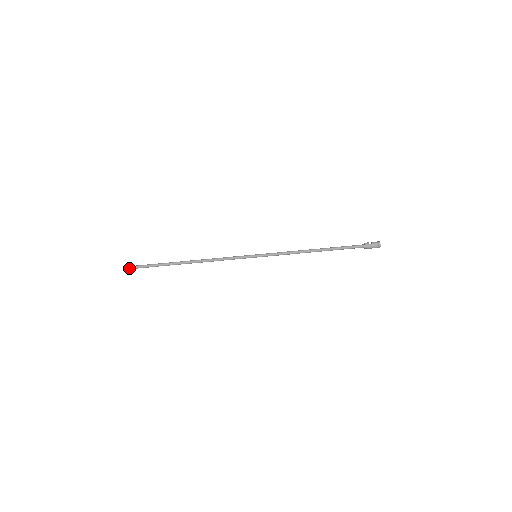
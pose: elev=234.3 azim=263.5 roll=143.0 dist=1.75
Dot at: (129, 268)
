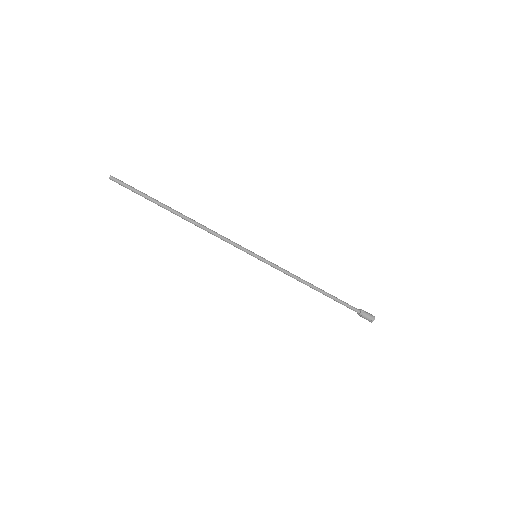
Dot at: (111, 177)
